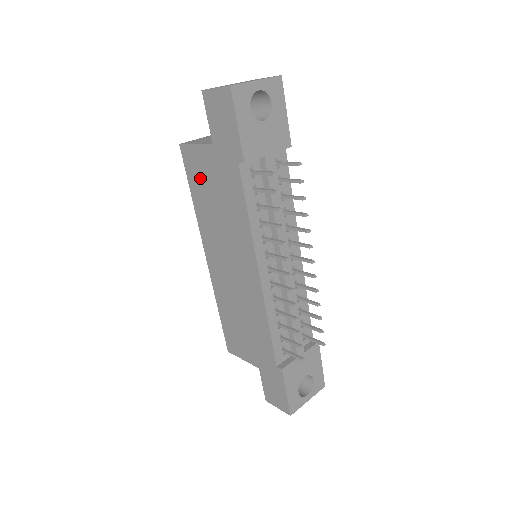
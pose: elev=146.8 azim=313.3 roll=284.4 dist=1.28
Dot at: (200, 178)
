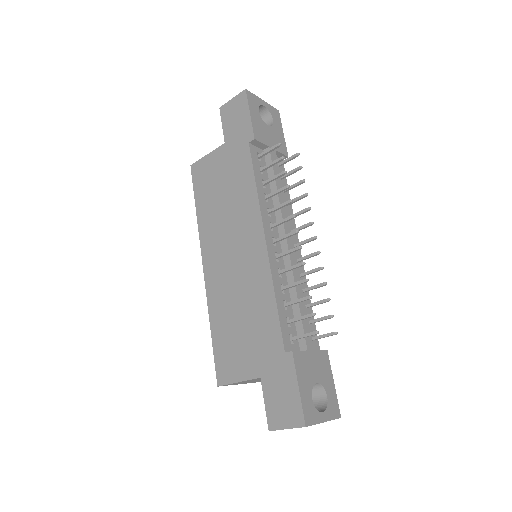
Dot at: (208, 182)
